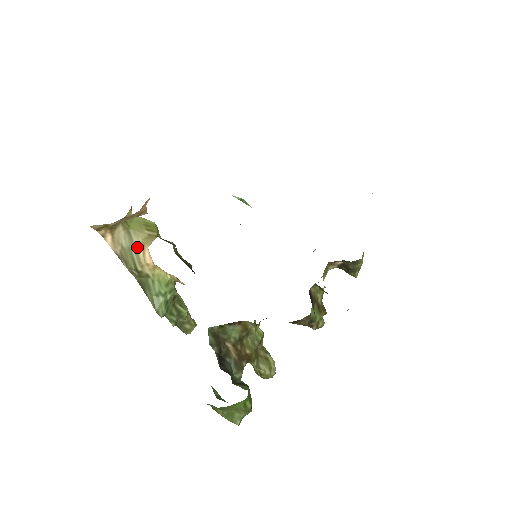
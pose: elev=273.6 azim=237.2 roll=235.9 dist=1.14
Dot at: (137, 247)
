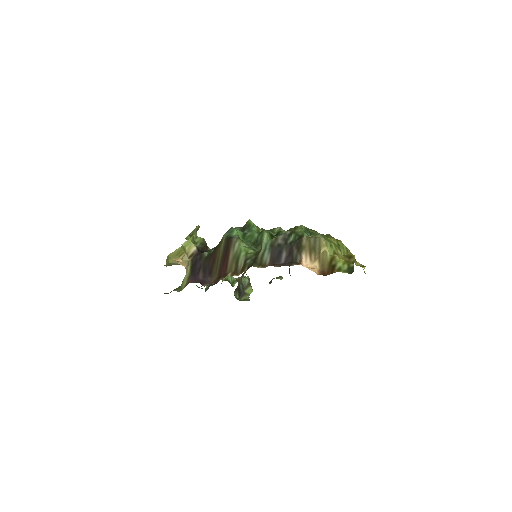
Dot at: (175, 264)
